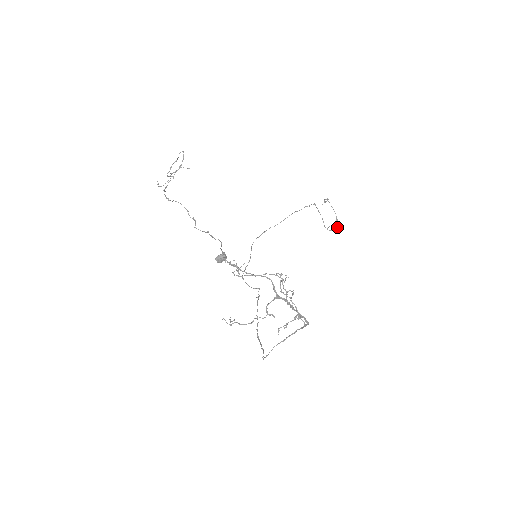
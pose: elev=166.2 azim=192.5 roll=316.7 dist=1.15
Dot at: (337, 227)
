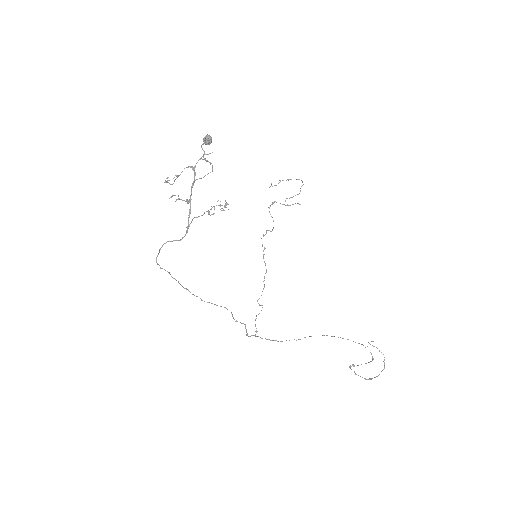
Dot at: occluded
